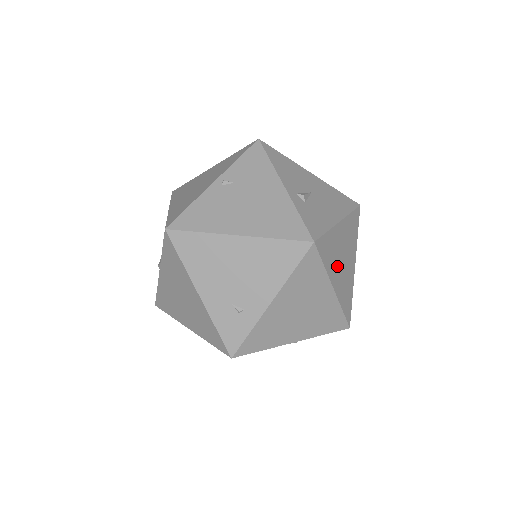
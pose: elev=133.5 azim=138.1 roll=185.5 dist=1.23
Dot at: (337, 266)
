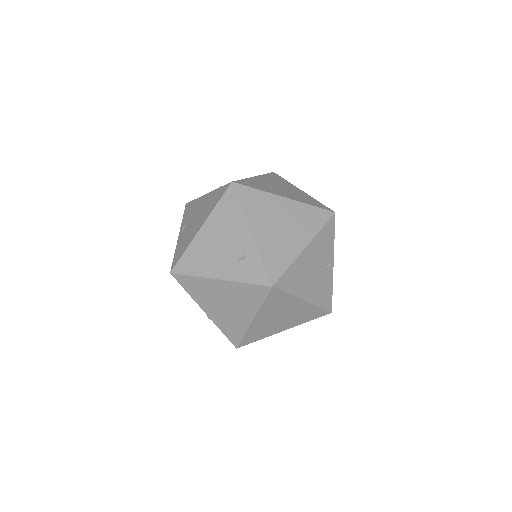
Dot at: (276, 190)
